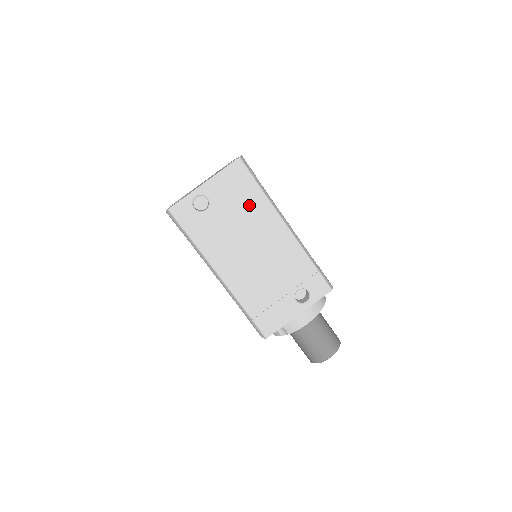
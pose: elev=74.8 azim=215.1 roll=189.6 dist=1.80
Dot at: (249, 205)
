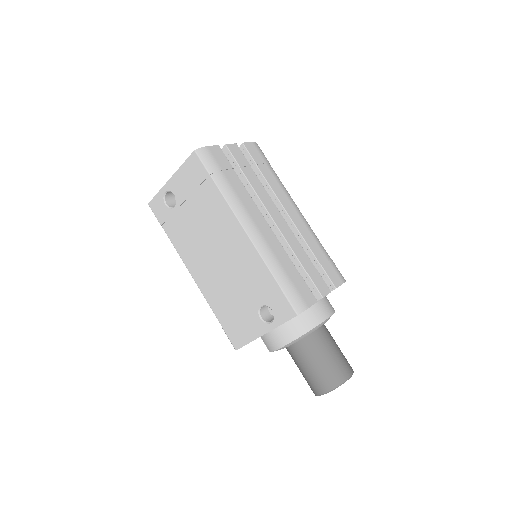
Dot at: (208, 203)
